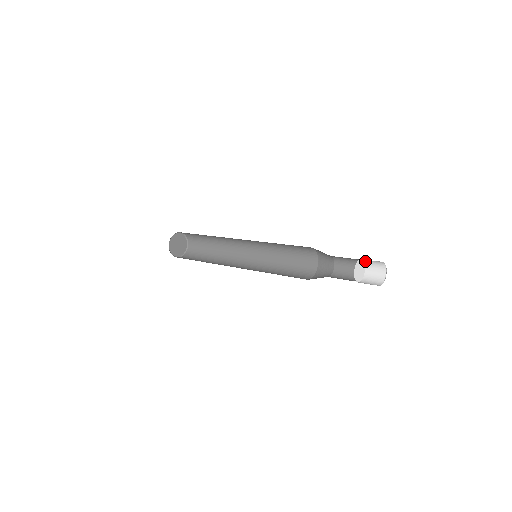
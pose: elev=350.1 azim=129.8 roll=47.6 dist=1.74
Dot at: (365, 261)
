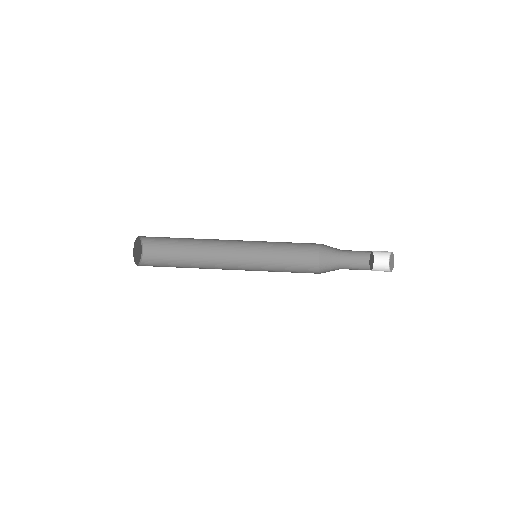
Dot at: occluded
